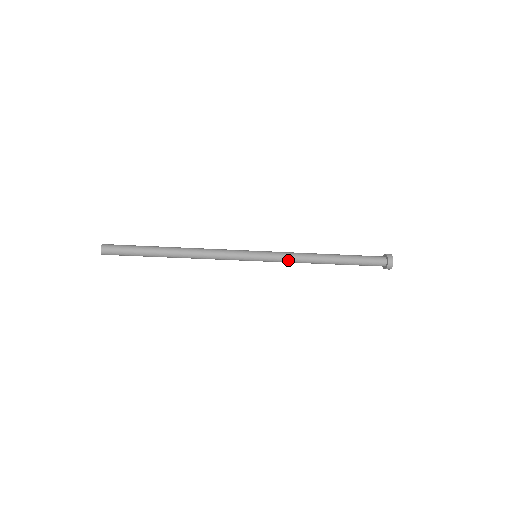
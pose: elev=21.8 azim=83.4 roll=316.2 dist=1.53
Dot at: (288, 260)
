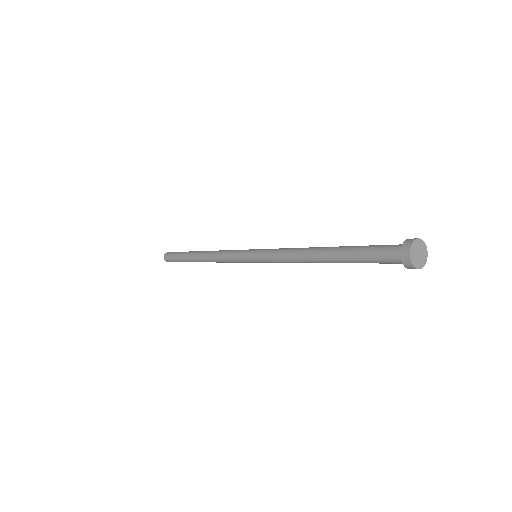
Dot at: (279, 260)
